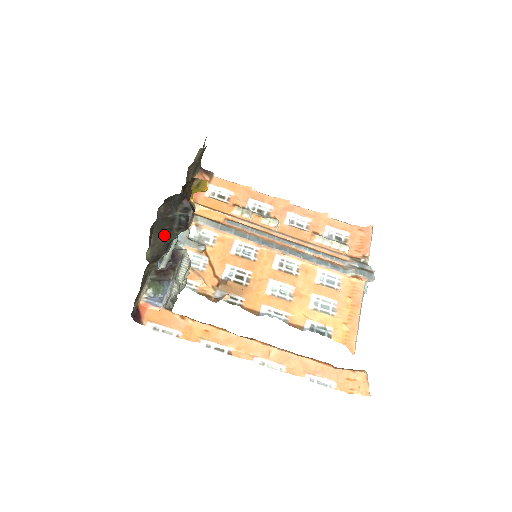
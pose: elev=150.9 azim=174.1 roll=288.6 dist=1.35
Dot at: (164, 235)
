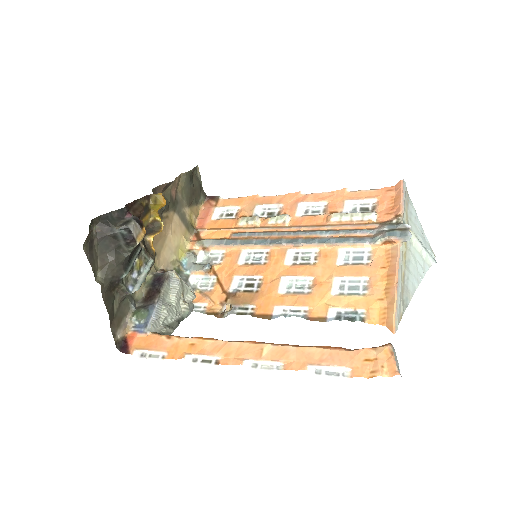
Dot at: (112, 254)
